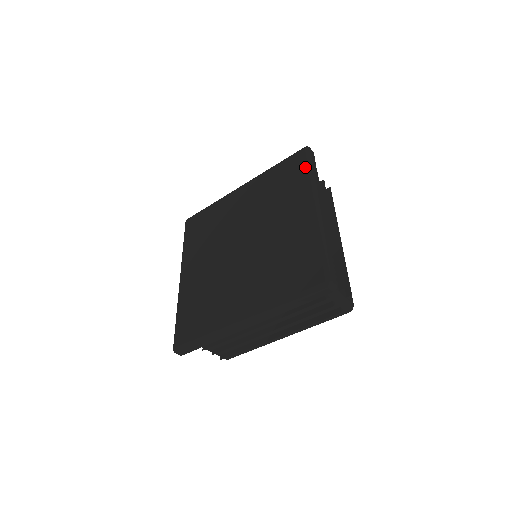
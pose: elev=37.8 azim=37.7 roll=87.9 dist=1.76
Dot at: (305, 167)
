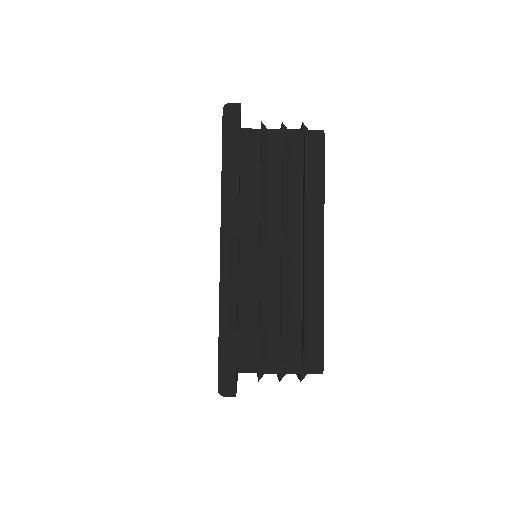
Dot at: occluded
